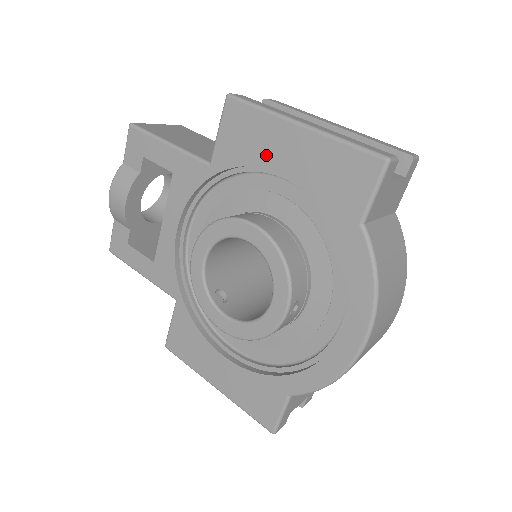
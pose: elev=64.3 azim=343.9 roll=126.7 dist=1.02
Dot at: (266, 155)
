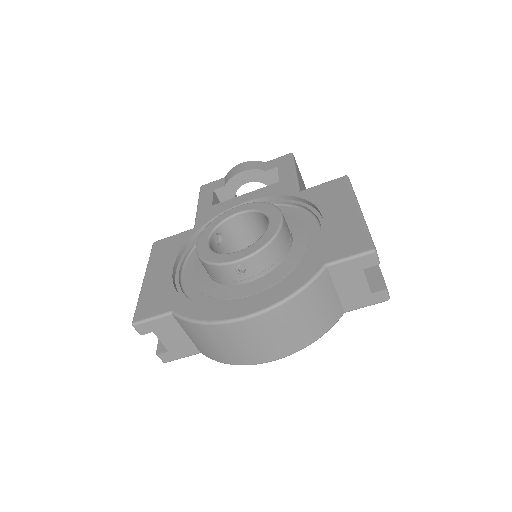
Dot at: (328, 207)
